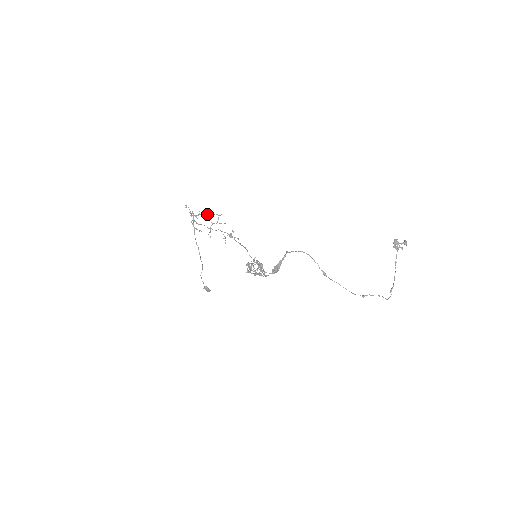
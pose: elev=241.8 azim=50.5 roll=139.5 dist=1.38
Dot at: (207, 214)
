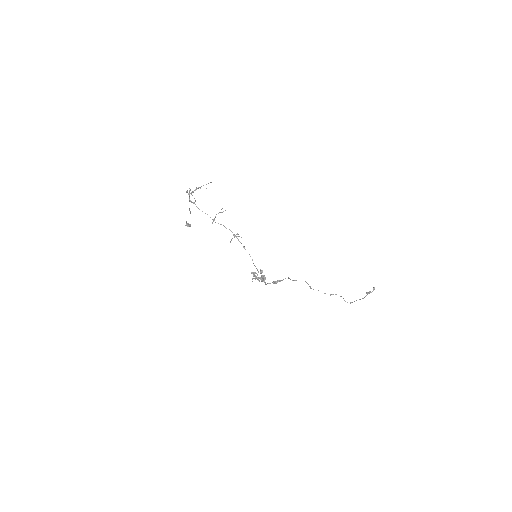
Dot at: occluded
